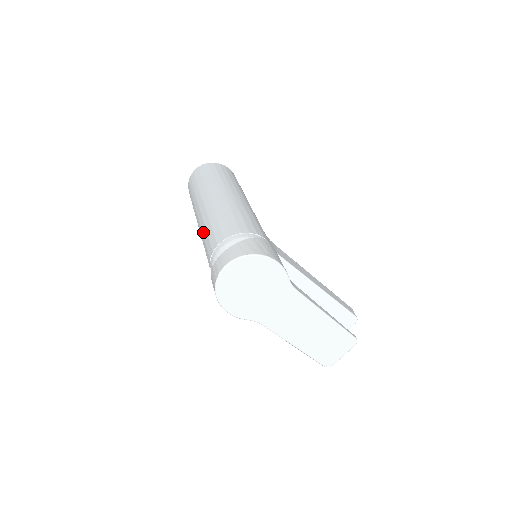
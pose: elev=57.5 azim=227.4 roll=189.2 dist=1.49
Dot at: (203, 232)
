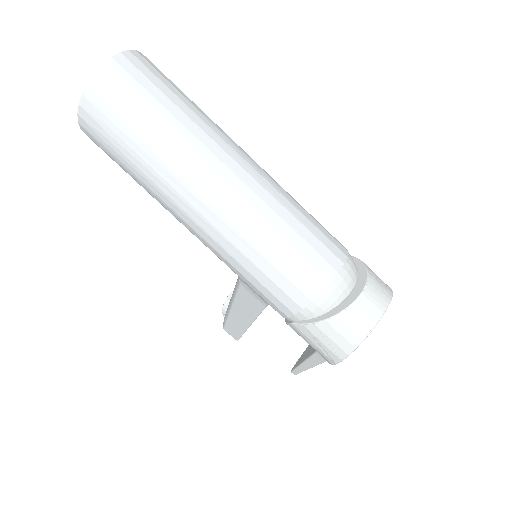
Dot at: (265, 234)
